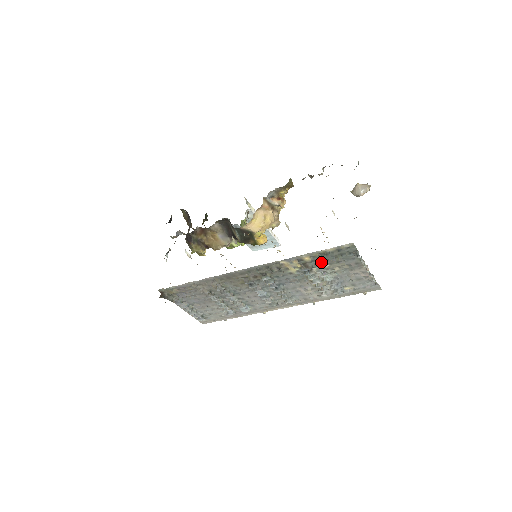
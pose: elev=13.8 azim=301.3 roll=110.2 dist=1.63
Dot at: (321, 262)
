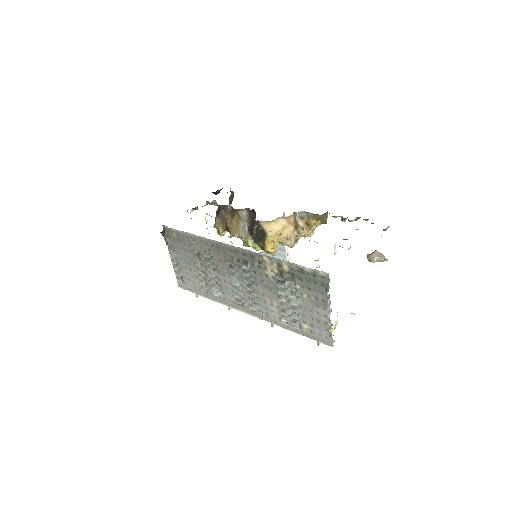
Dot at: (295, 278)
